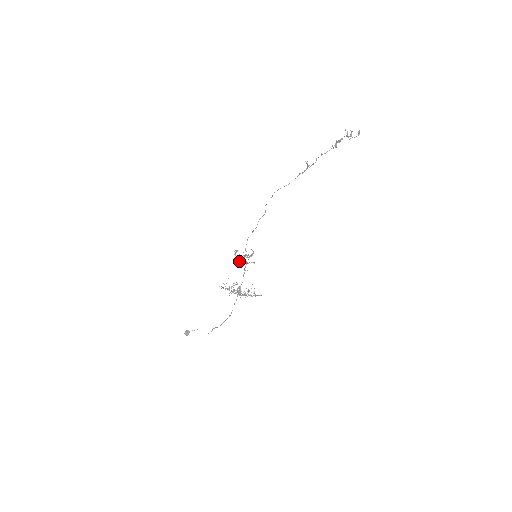
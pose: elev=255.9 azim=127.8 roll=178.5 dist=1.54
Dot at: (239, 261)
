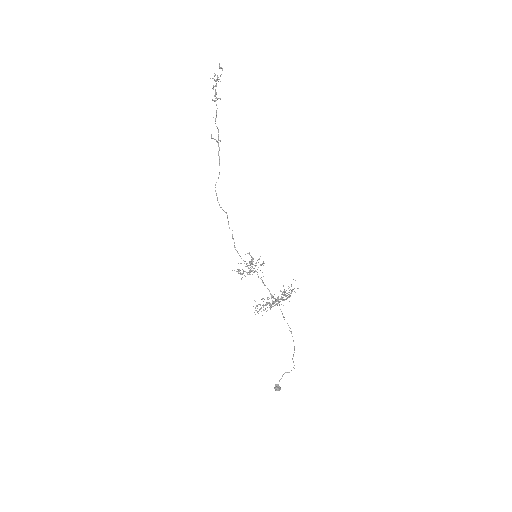
Dot at: occluded
